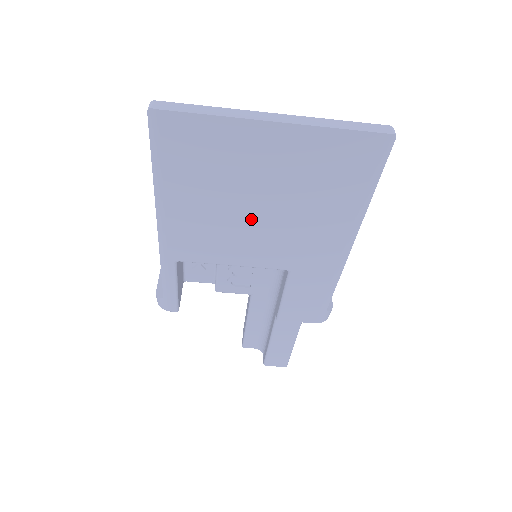
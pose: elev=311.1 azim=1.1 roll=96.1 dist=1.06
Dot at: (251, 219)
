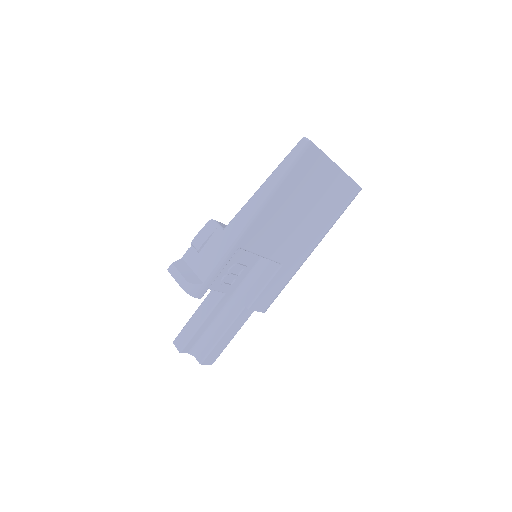
Dot at: (294, 222)
